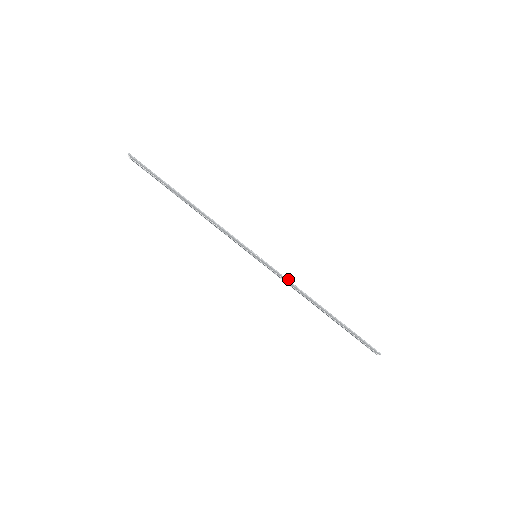
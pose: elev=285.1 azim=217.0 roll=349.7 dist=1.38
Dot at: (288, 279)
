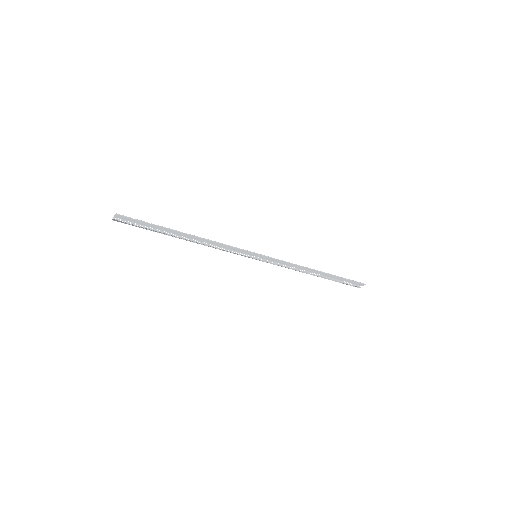
Dot at: (287, 261)
